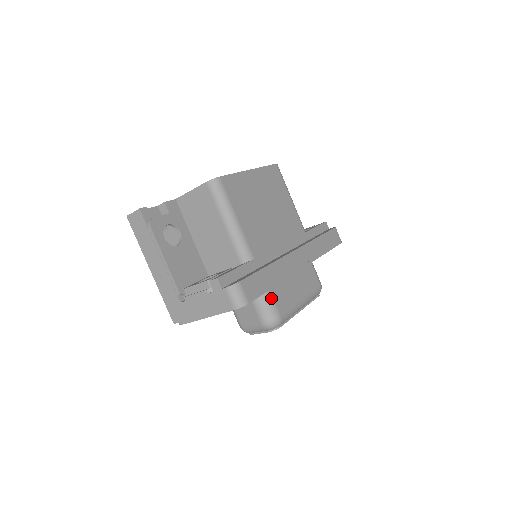
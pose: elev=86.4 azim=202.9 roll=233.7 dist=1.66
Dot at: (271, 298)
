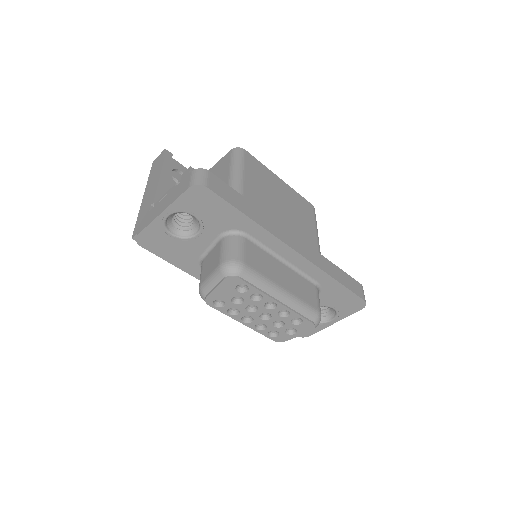
Dot at: (243, 244)
